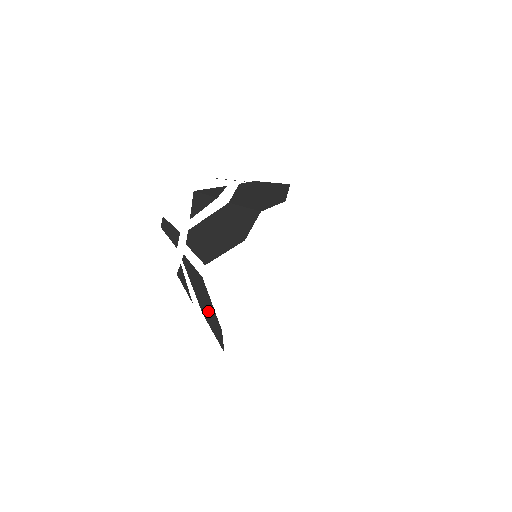
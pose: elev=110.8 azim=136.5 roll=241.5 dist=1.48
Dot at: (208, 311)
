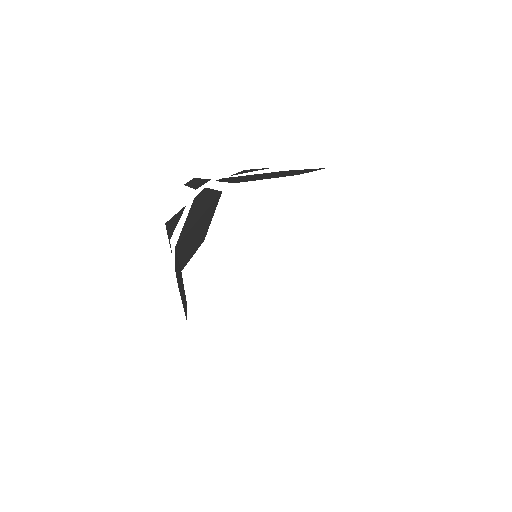
Dot at: occluded
